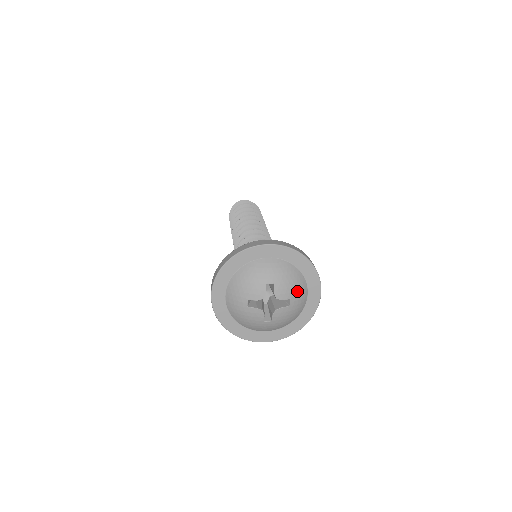
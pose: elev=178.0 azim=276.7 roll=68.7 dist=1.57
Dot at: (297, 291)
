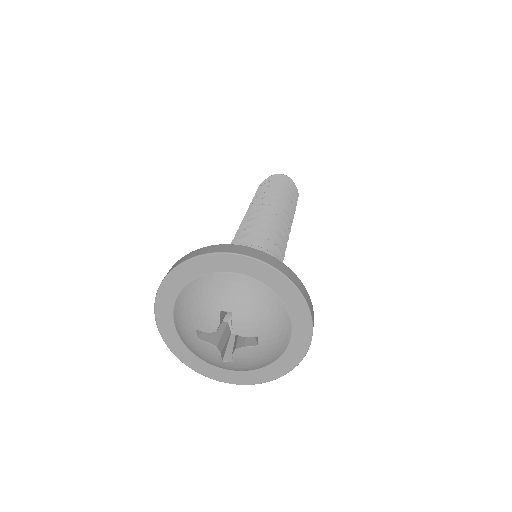
Dot at: (270, 325)
